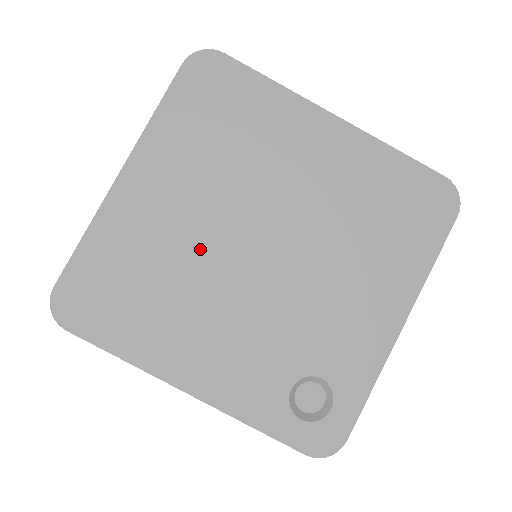
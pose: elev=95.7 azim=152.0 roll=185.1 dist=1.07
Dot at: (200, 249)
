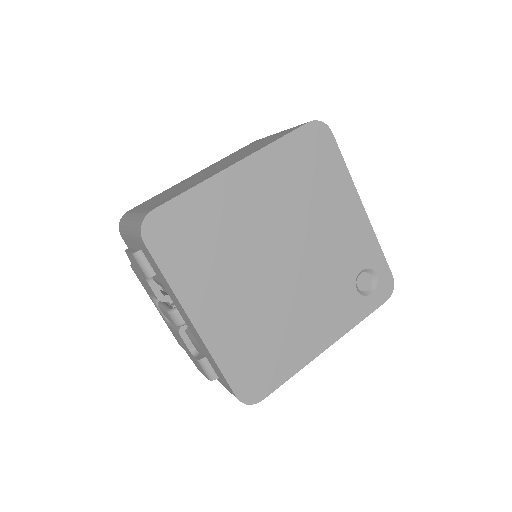
Dot at: (264, 300)
